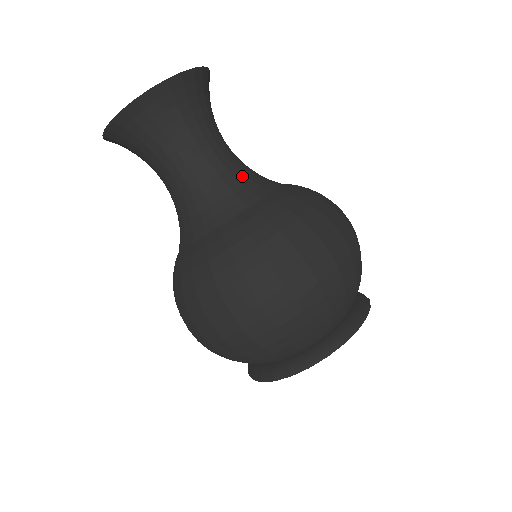
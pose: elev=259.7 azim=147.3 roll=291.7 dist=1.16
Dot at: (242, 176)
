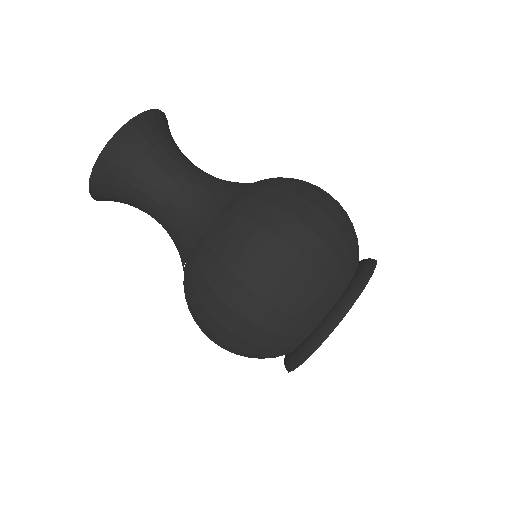
Dot at: occluded
